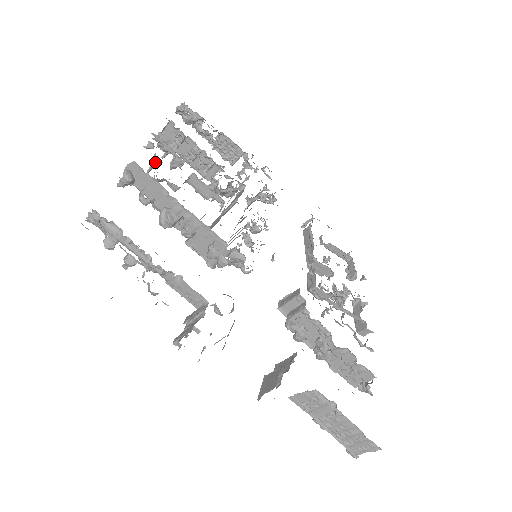
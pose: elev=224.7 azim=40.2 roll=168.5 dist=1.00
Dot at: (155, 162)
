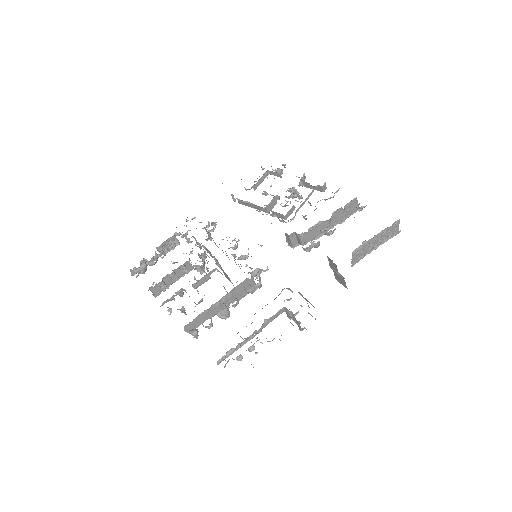
Dot at: (182, 310)
